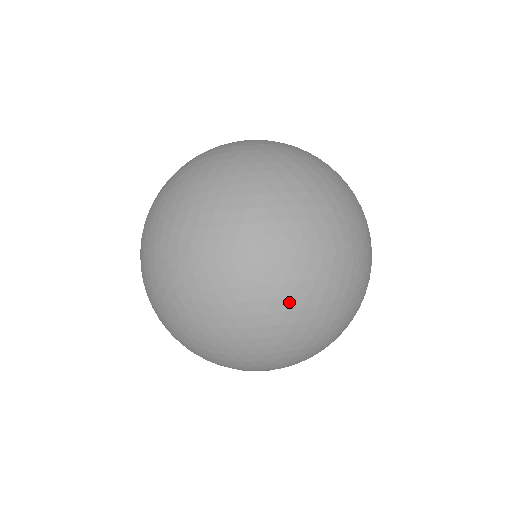
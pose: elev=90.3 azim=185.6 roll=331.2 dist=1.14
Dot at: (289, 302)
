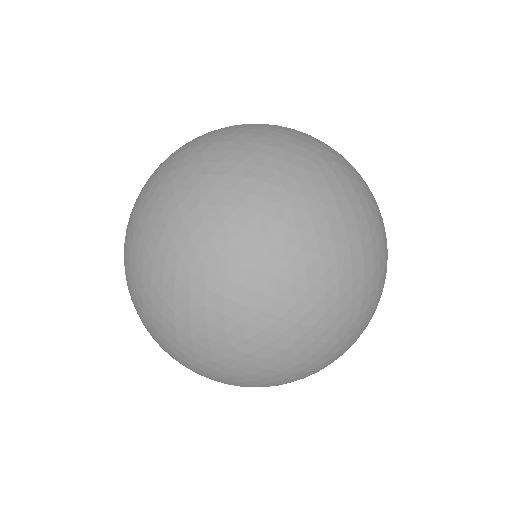
Dot at: (176, 332)
